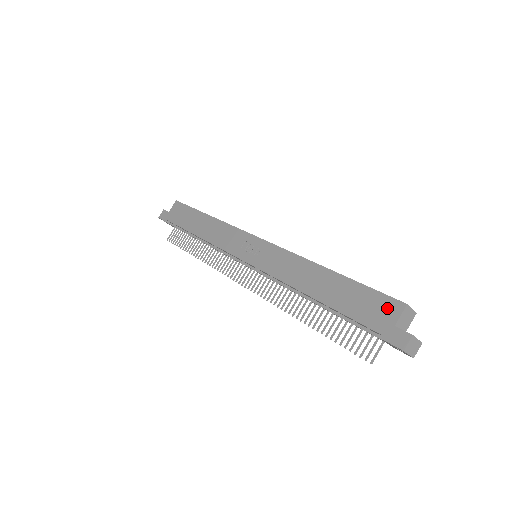
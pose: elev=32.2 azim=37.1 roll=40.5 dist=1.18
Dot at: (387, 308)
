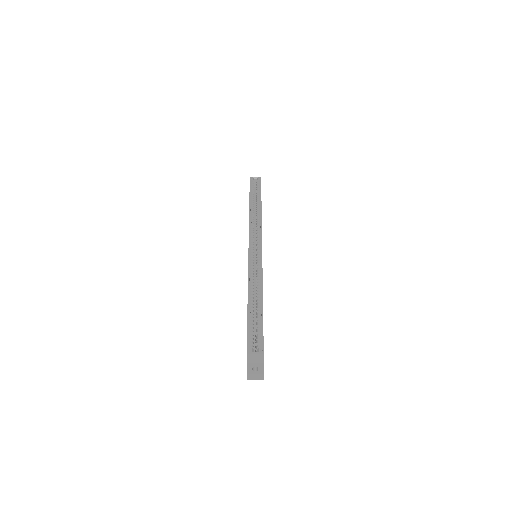
Dot at: occluded
